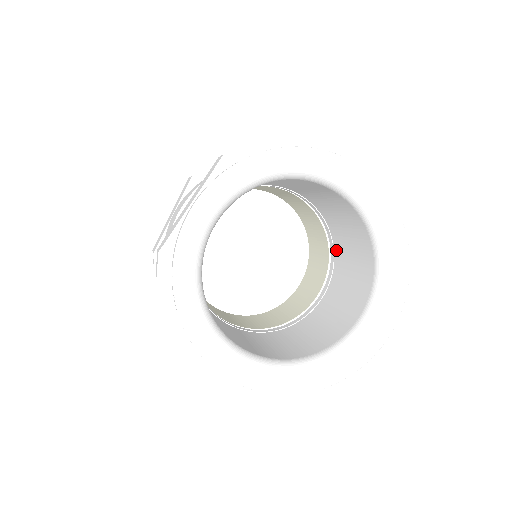
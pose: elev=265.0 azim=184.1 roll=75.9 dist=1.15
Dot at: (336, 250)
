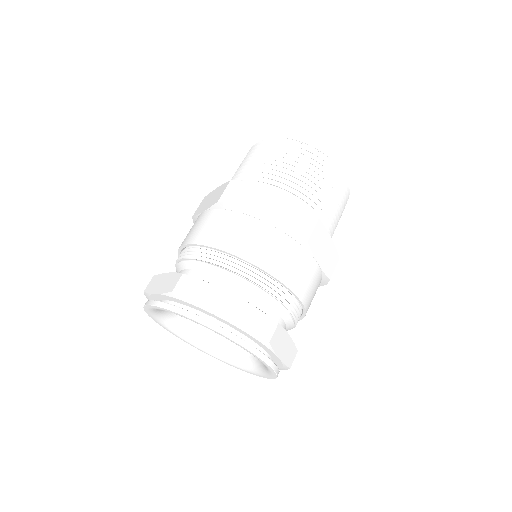
Dot at: occluded
